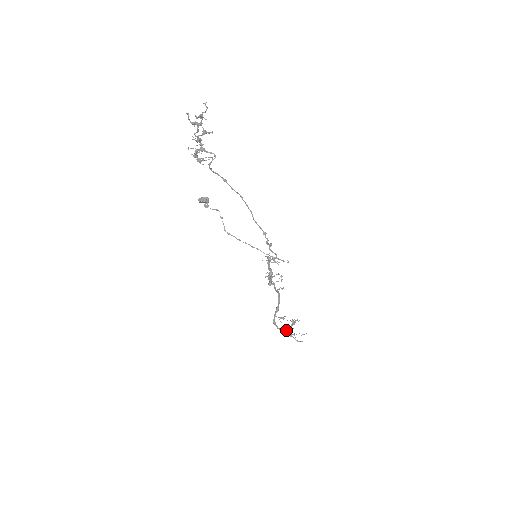
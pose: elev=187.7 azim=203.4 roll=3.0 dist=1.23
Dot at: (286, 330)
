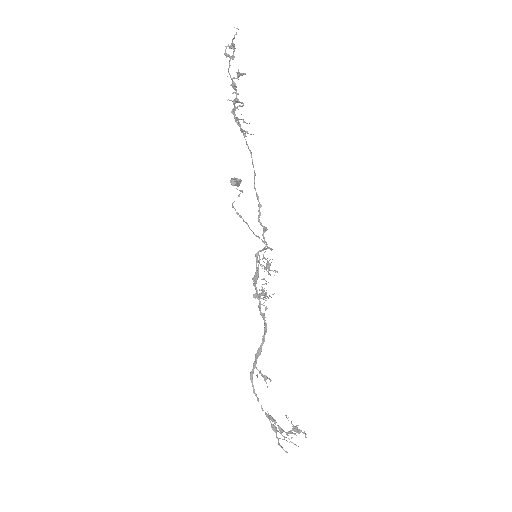
Dot at: (274, 422)
